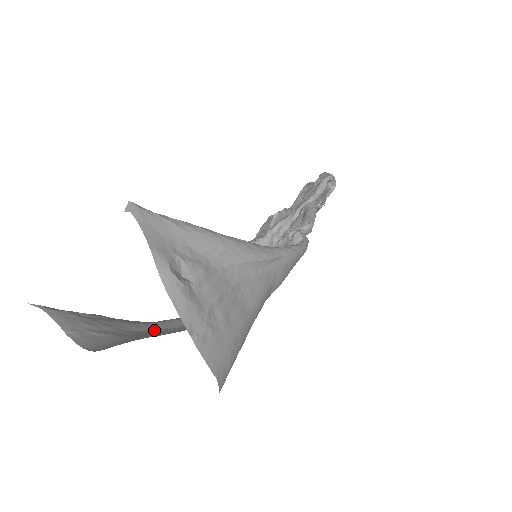
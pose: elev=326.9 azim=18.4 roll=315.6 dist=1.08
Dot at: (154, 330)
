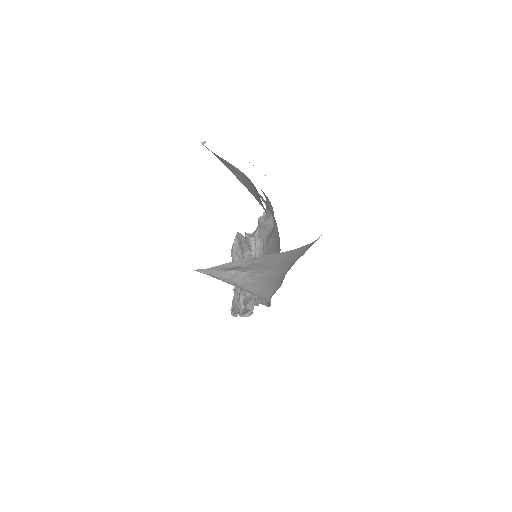
Dot at: occluded
